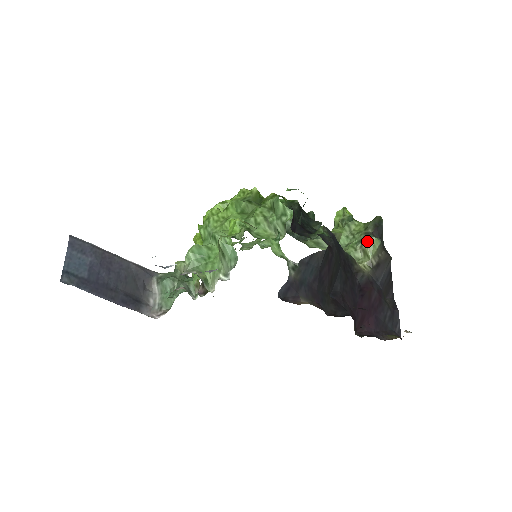
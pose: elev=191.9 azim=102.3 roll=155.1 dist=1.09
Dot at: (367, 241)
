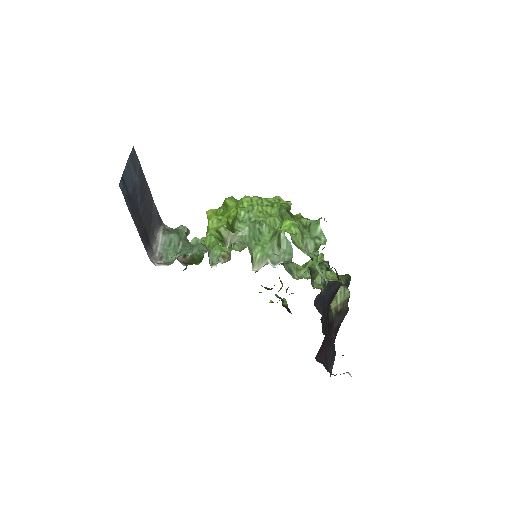
Dot at: (342, 290)
